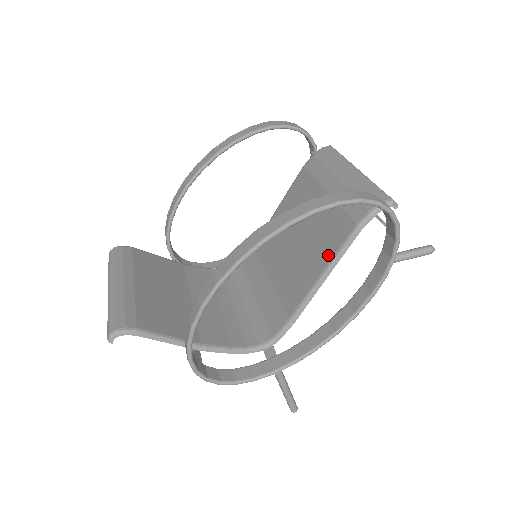
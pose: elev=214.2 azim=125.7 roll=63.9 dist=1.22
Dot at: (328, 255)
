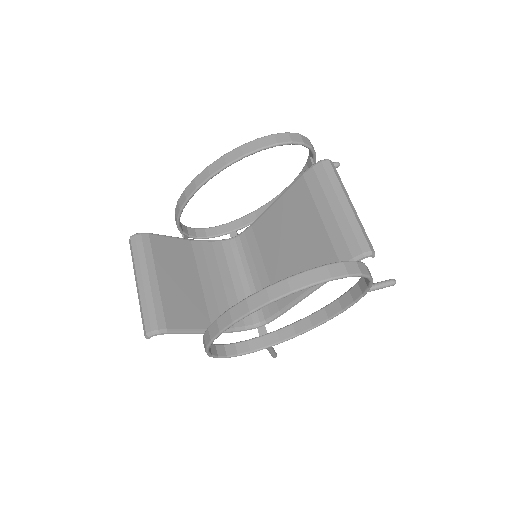
Dot at: occluded
